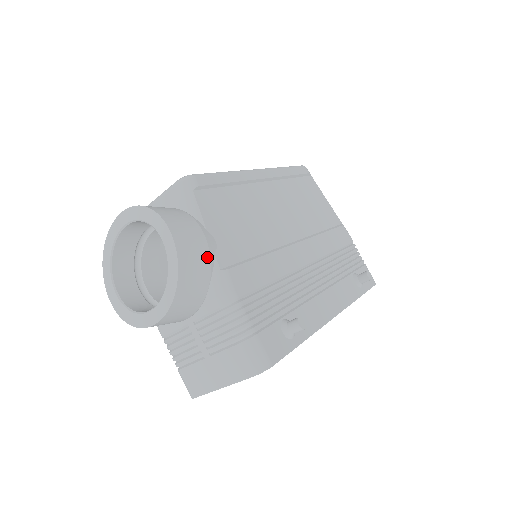
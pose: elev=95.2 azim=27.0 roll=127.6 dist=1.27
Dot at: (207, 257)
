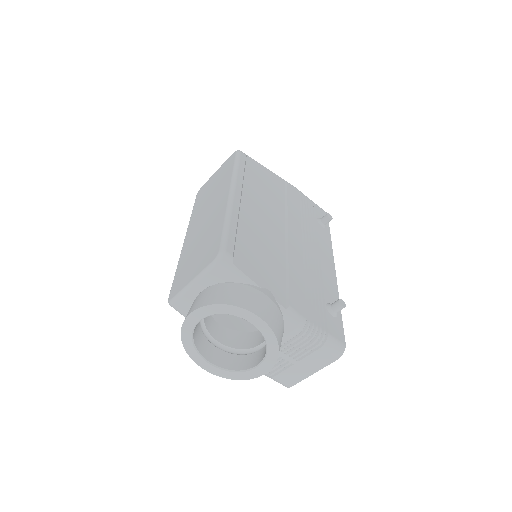
Dot at: (277, 309)
